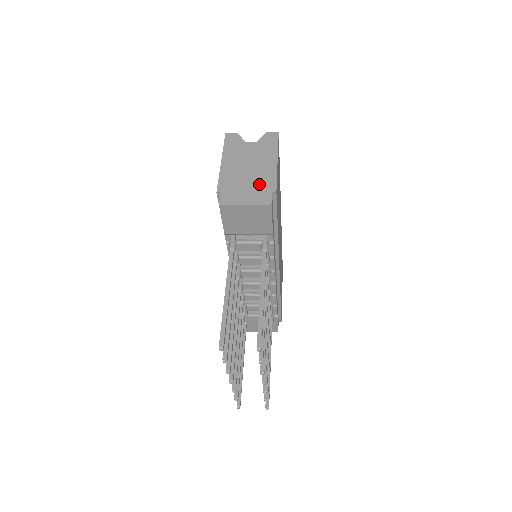
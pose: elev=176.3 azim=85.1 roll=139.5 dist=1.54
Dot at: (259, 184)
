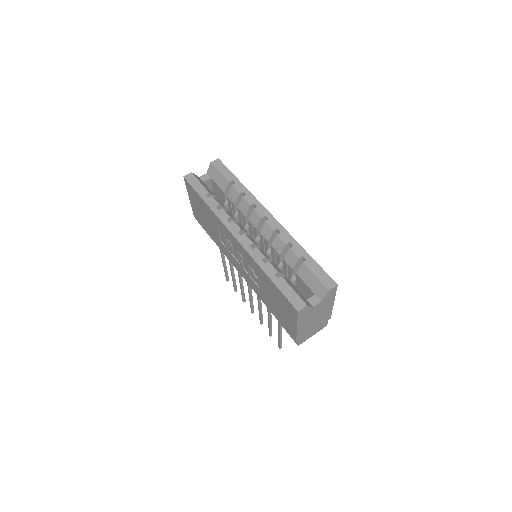
Dot at: (321, 322)
